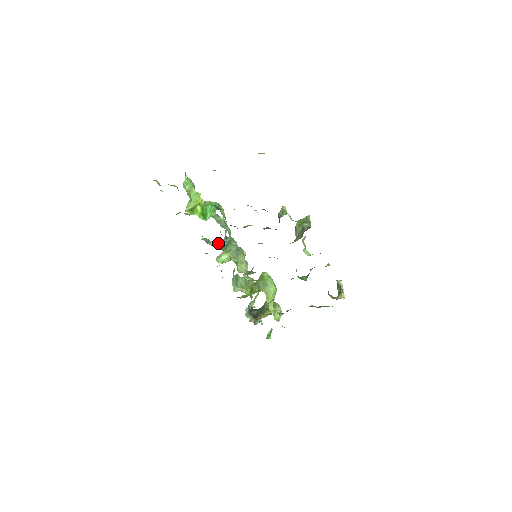
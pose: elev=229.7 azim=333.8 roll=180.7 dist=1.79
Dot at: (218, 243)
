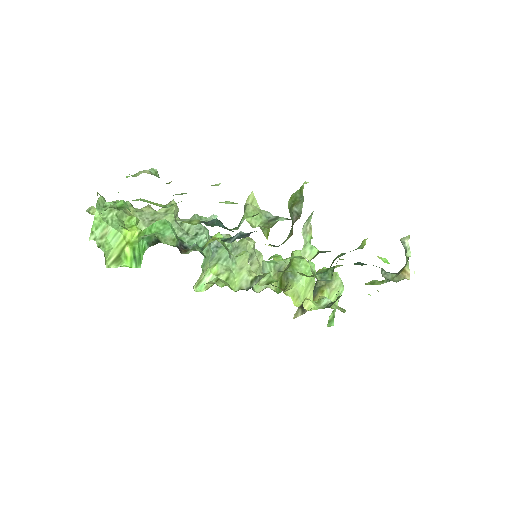
Dot at: occluded
